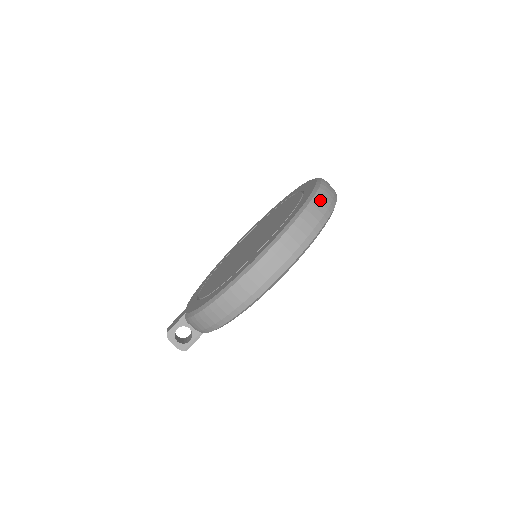
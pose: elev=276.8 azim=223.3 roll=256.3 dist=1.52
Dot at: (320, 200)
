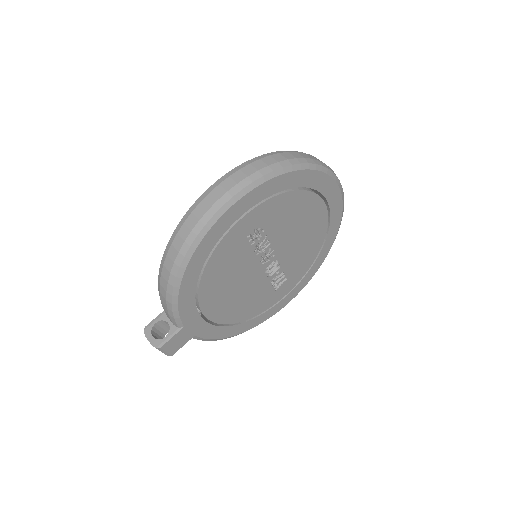
Dot at: (289, 152)
